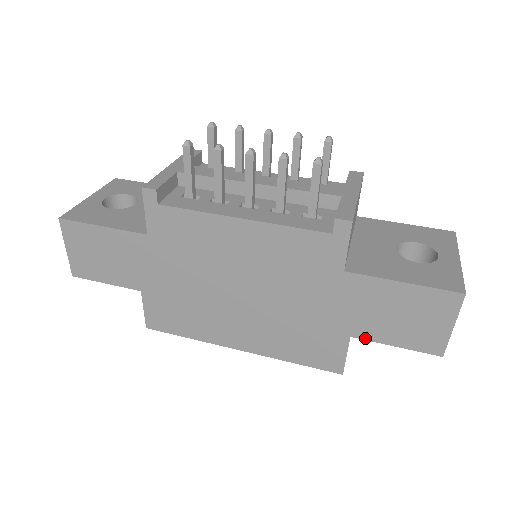
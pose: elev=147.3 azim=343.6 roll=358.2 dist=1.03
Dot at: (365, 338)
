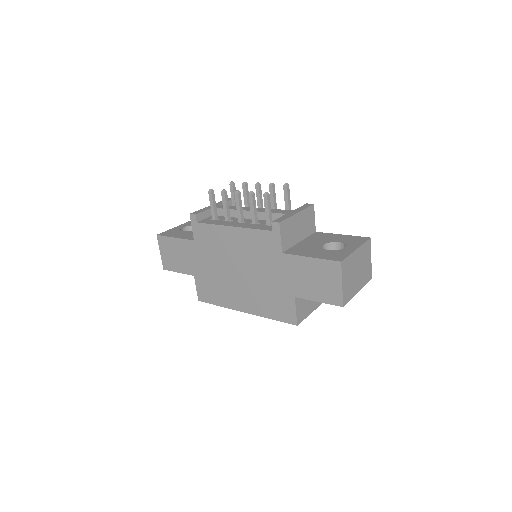
Dot at: (302, 297)
